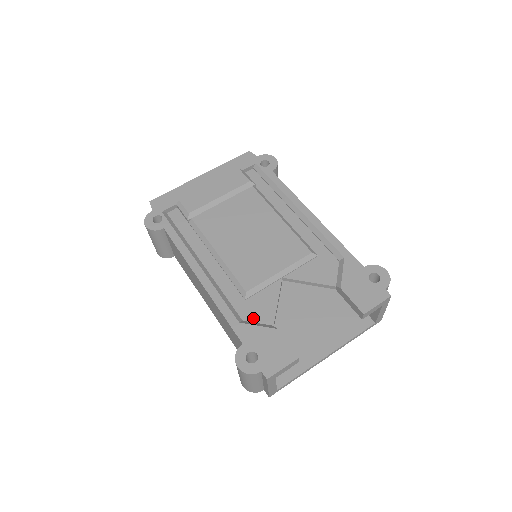
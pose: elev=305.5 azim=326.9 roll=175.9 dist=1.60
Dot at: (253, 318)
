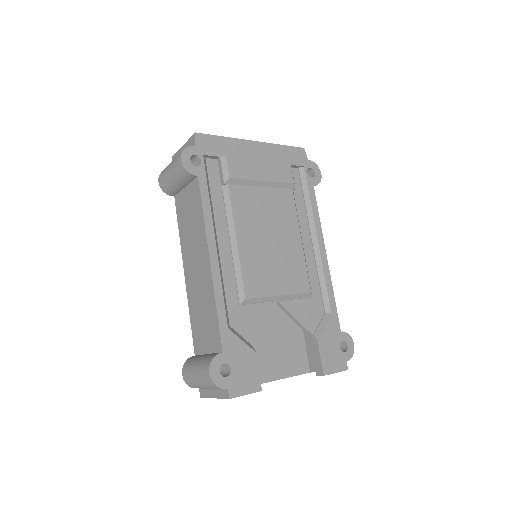
Dot at: (239, 328)
